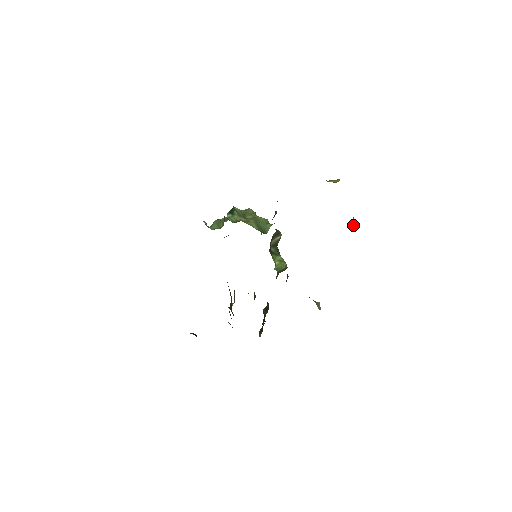
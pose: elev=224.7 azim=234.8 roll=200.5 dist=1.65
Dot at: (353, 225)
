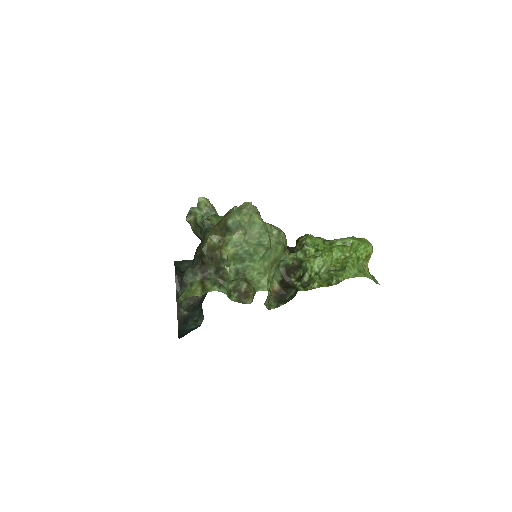
Dot at: occluded
